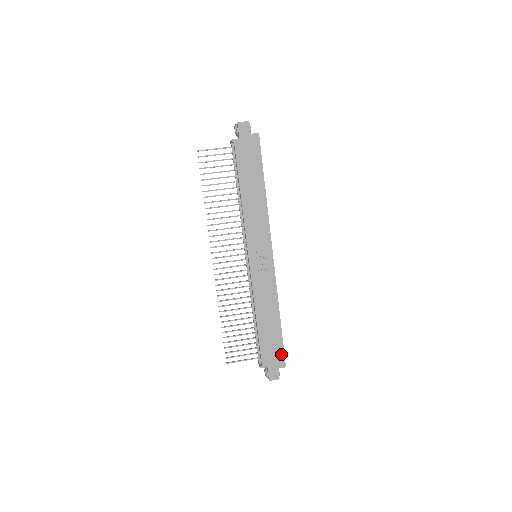
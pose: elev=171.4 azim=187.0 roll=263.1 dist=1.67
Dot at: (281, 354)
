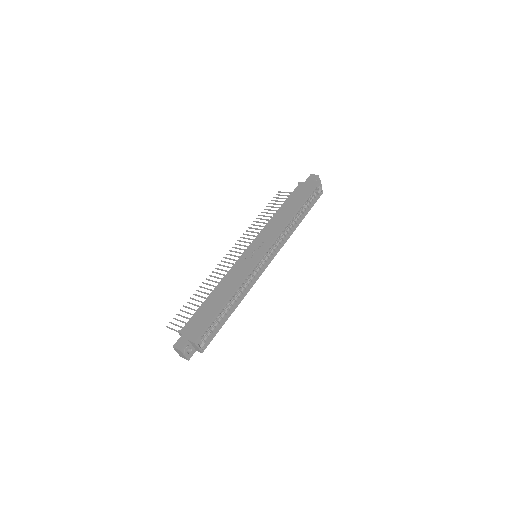
Dot at: (202, 329)
